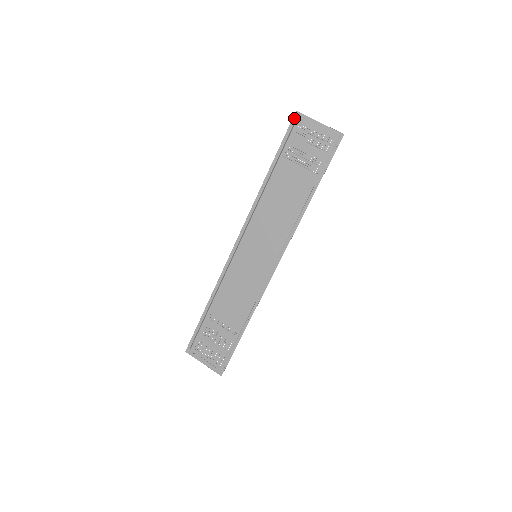
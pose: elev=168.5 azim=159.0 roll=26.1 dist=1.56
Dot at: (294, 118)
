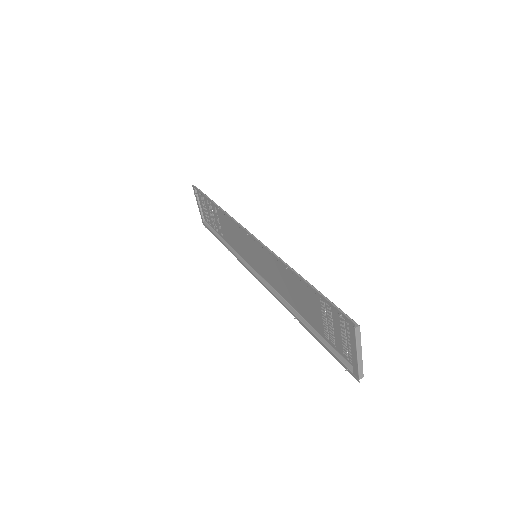
Dot at: (348, 320)
